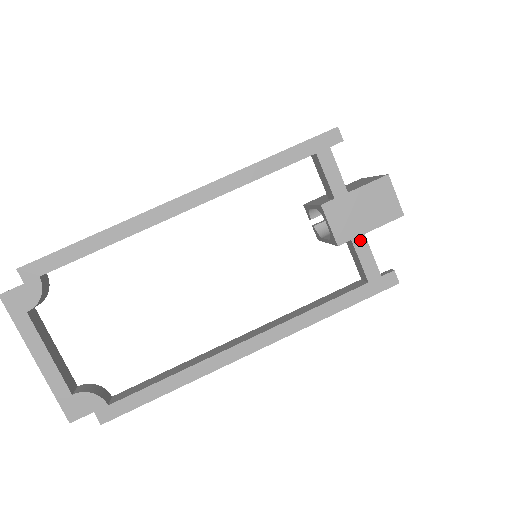
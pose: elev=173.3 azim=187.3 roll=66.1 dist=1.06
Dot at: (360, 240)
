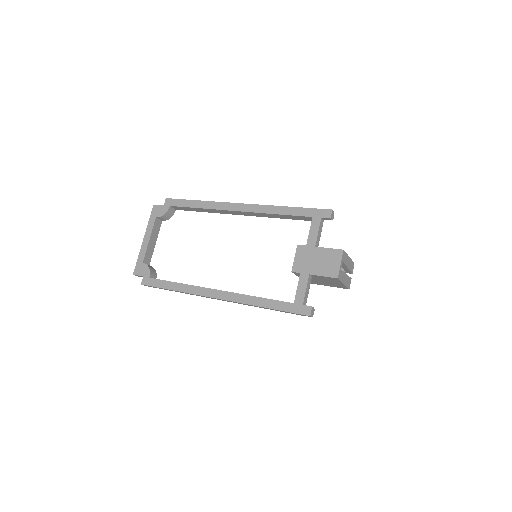
Dot at: (305, 276)
